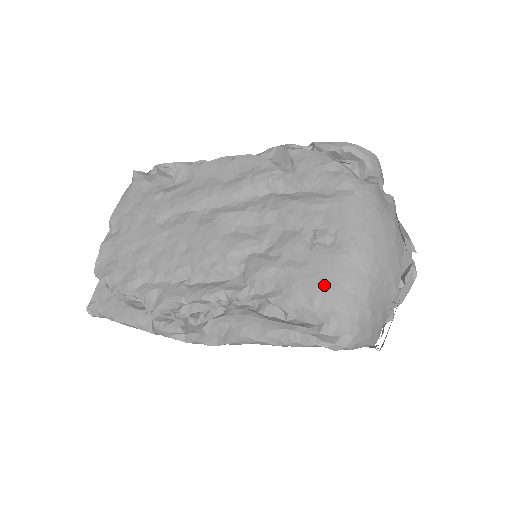
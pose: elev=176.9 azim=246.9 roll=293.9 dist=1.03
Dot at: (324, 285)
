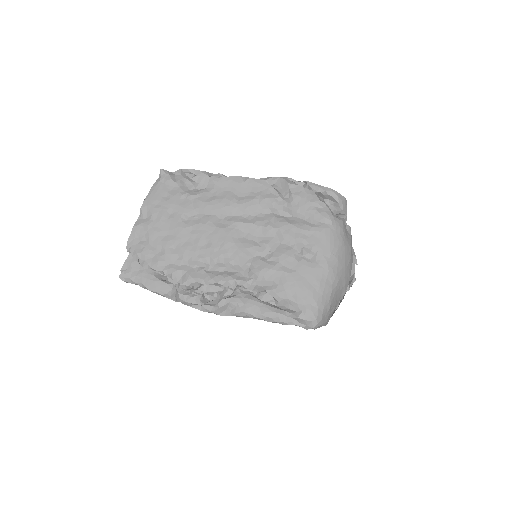
Dot at: (305, 287)
